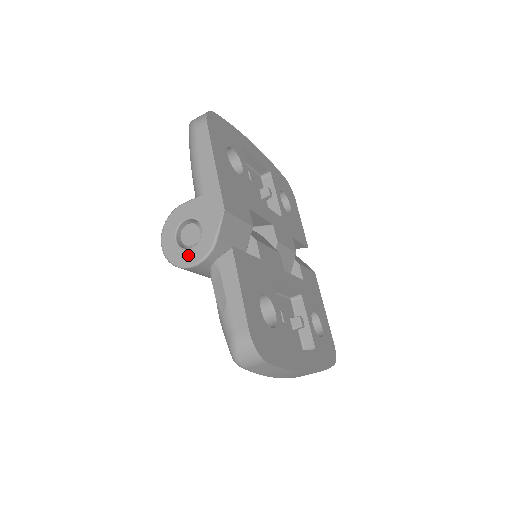
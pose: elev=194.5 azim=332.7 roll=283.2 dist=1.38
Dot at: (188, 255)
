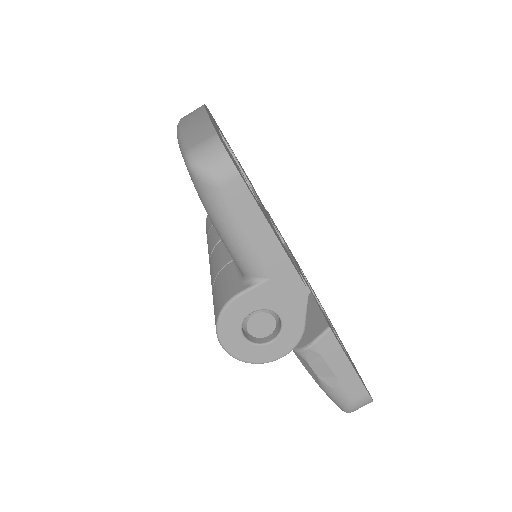
Dot at: (271, 350)
